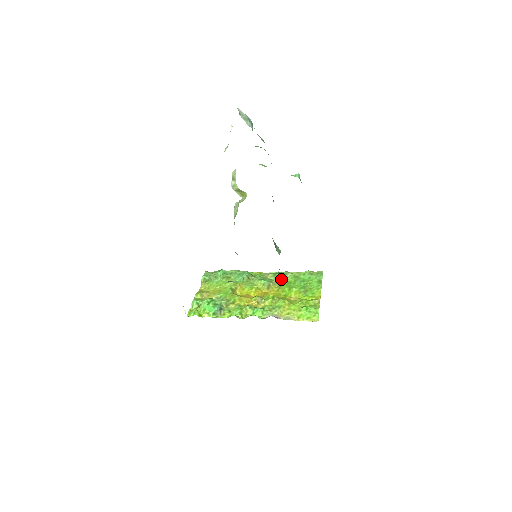
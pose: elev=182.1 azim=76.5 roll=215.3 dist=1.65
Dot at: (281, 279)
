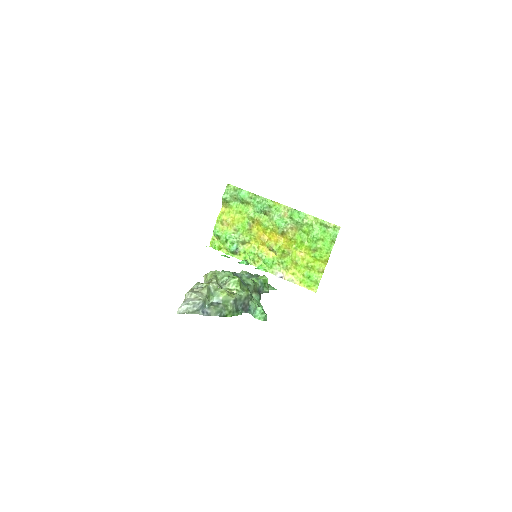
Dot at: (296, 225)
